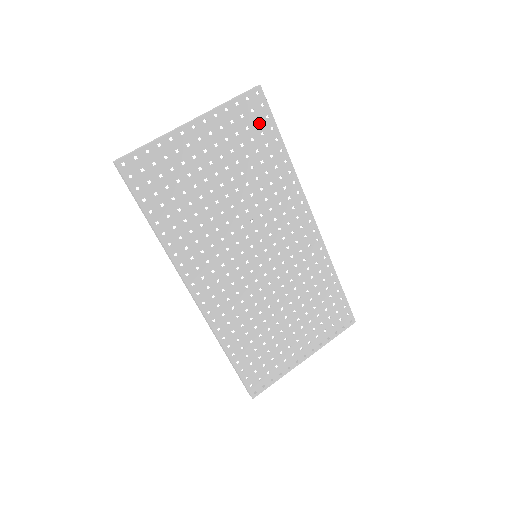
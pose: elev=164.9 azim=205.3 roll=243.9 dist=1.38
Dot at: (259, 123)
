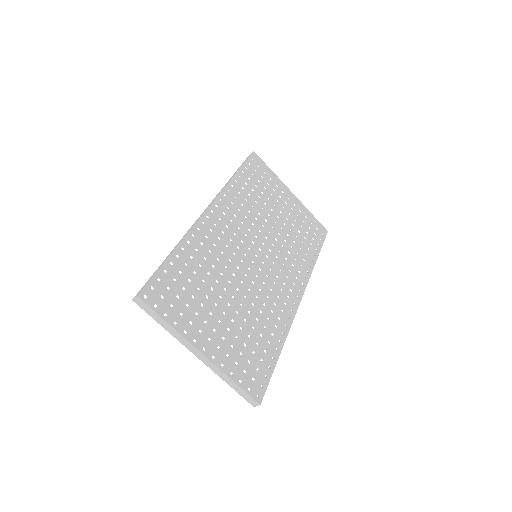
Dot at: (315, 235)
